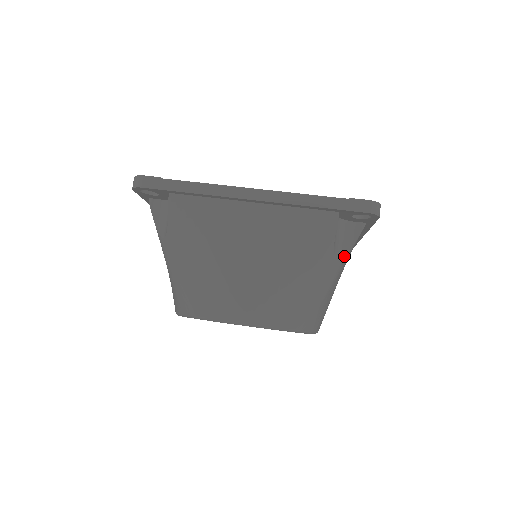
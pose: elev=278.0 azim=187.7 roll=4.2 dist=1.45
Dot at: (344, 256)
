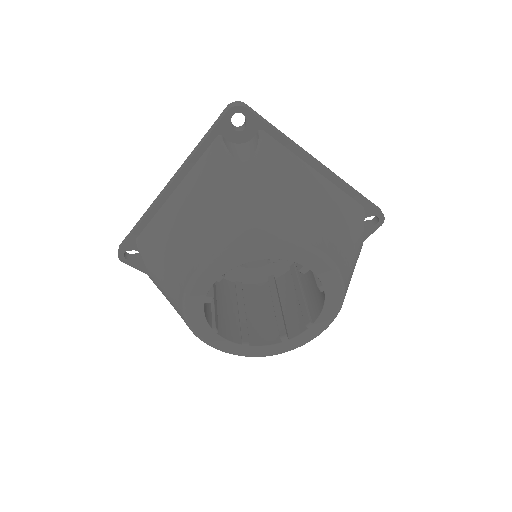
Dot at: occluded
